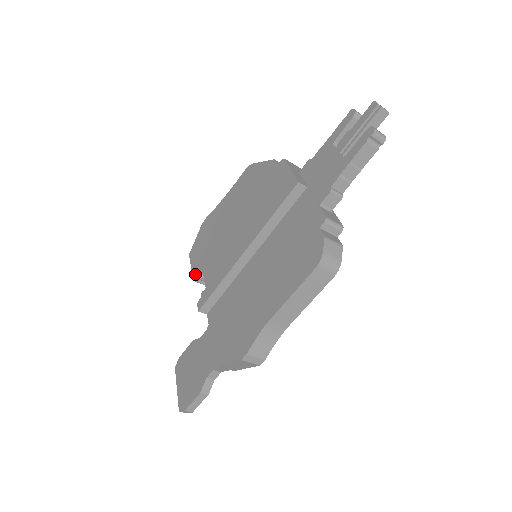
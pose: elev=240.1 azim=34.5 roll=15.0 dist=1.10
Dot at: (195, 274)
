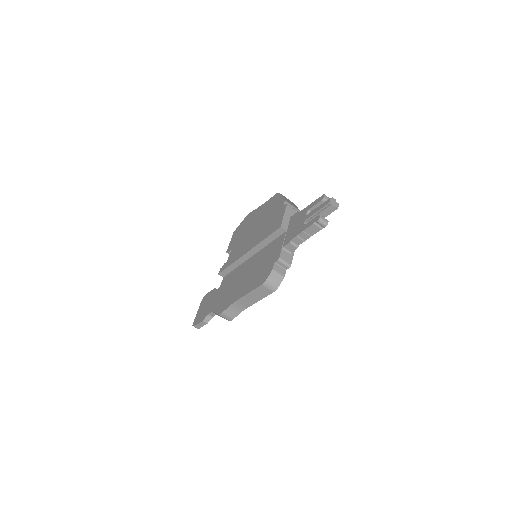
Dot at: (229, 248)
